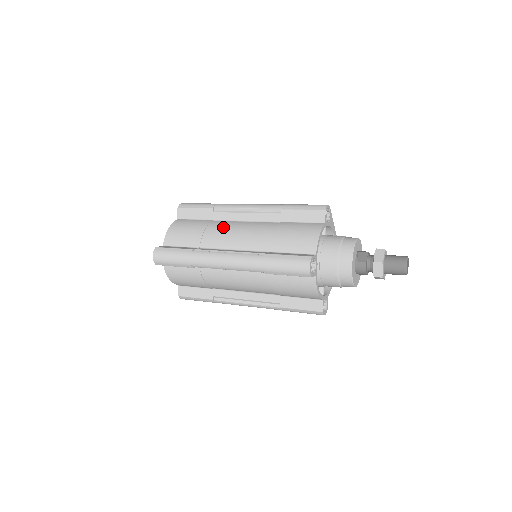
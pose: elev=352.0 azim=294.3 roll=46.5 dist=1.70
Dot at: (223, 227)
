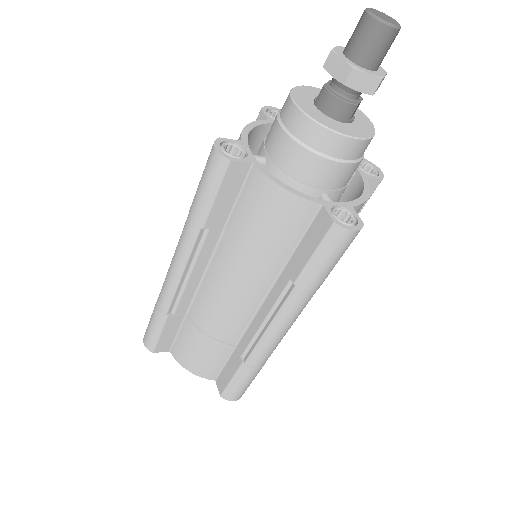
Dot at: occluded
